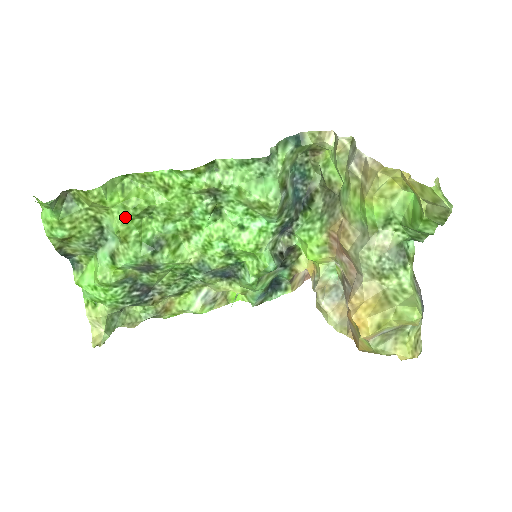
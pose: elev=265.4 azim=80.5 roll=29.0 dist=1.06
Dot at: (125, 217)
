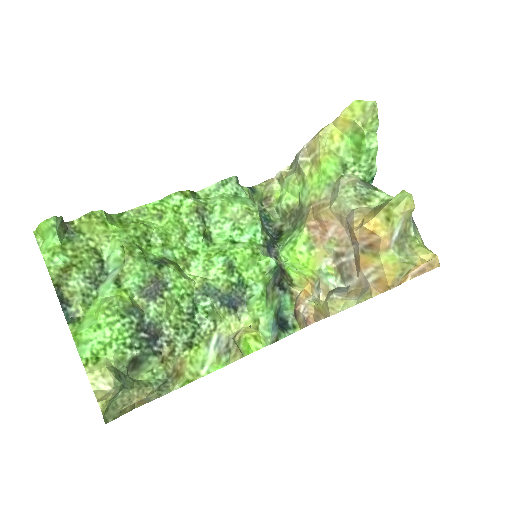
Dot at: (127, 238)
